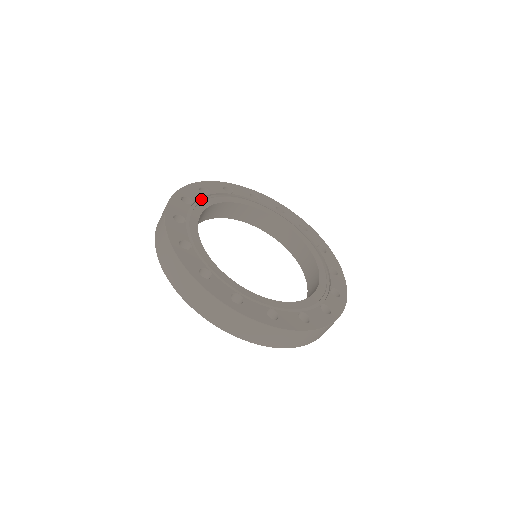
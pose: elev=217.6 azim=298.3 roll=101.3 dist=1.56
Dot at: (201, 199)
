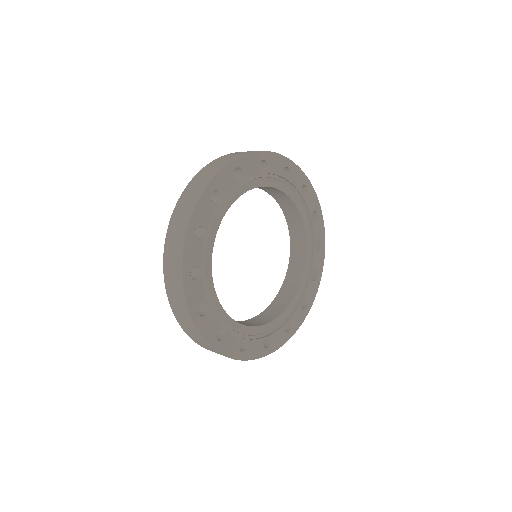
Dot at: (231, 189)
